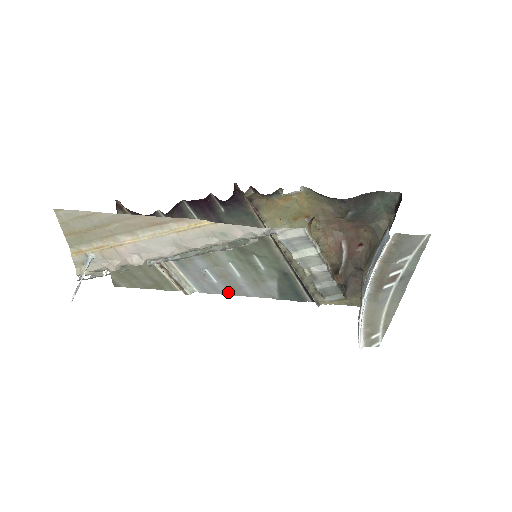
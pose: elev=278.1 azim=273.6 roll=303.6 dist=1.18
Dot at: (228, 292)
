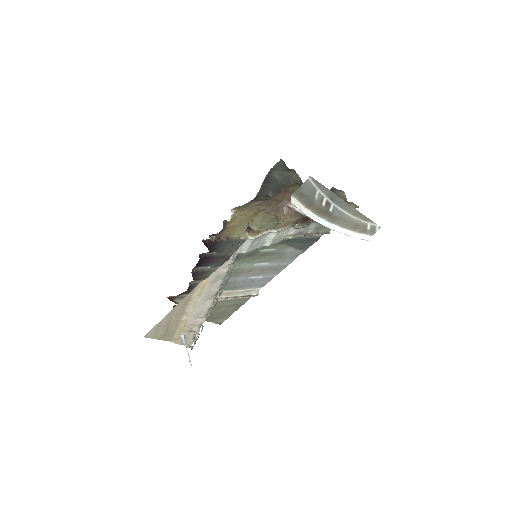
Dot at: (275, 274)
